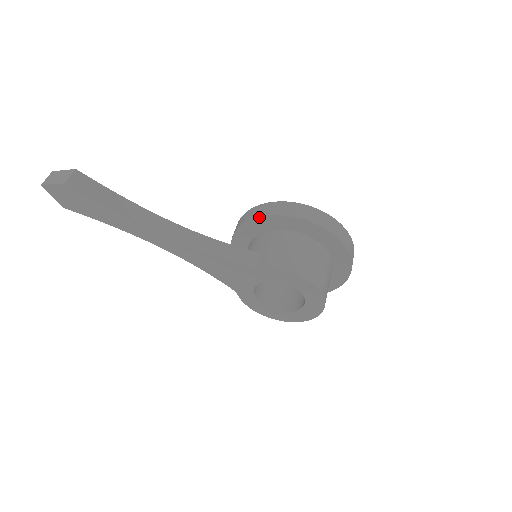
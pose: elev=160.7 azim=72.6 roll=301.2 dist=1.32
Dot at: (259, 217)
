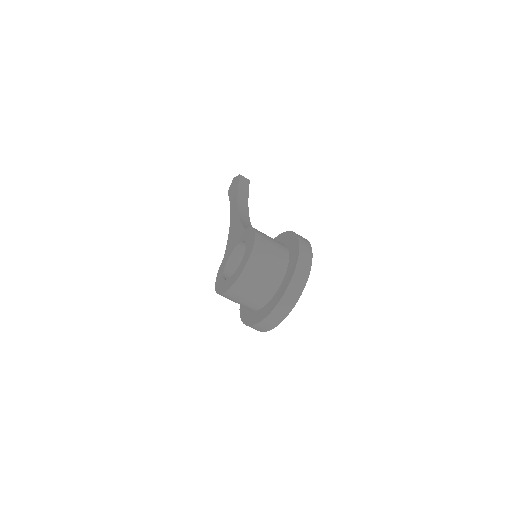
Dot at: (281, 233)
